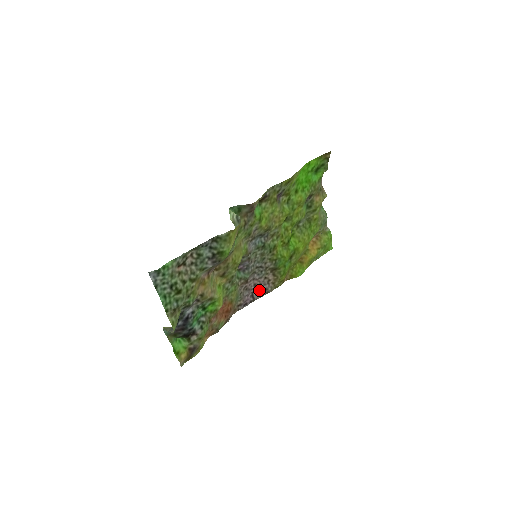
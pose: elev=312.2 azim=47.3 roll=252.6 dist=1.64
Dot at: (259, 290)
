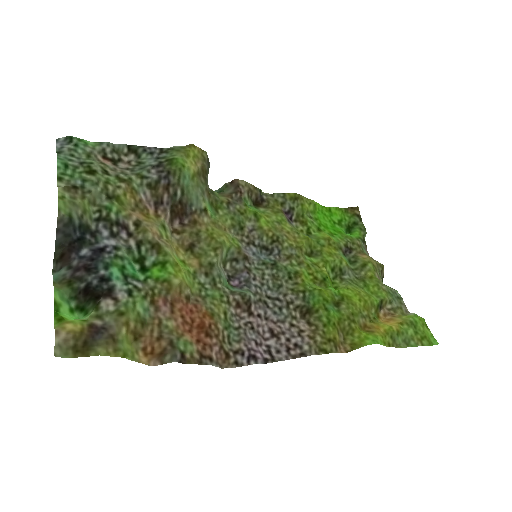
Dot at: (283, 345)
